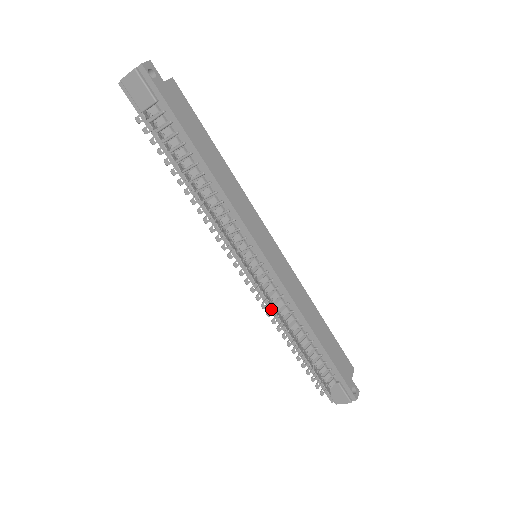
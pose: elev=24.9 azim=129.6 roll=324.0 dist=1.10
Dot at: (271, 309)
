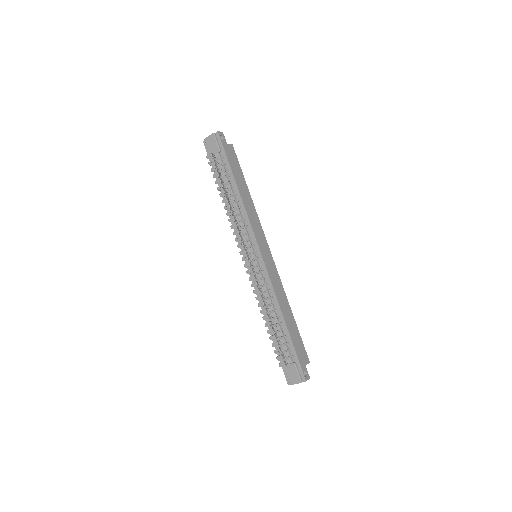
Dot at: occluded
